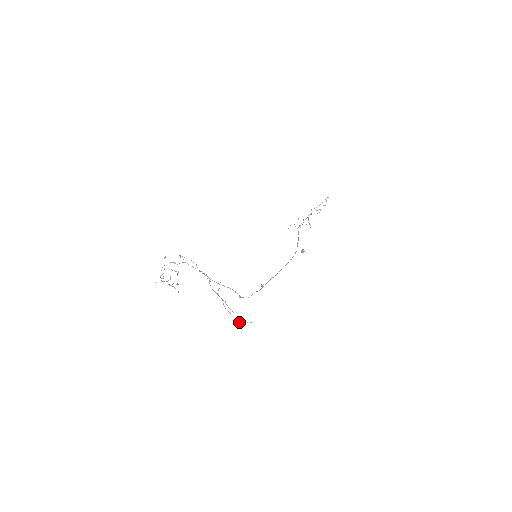
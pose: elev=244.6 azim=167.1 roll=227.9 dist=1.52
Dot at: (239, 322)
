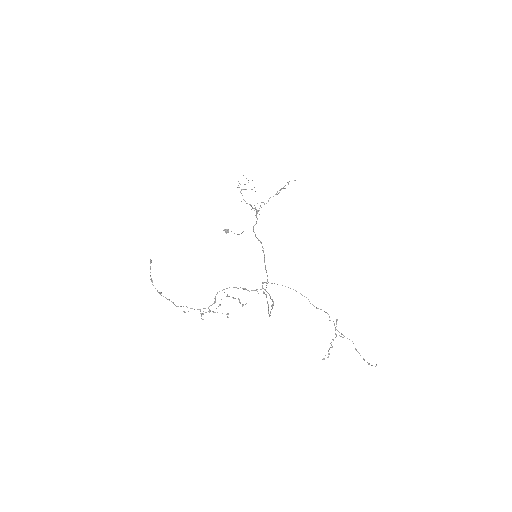
Dot at: (324, 358)
